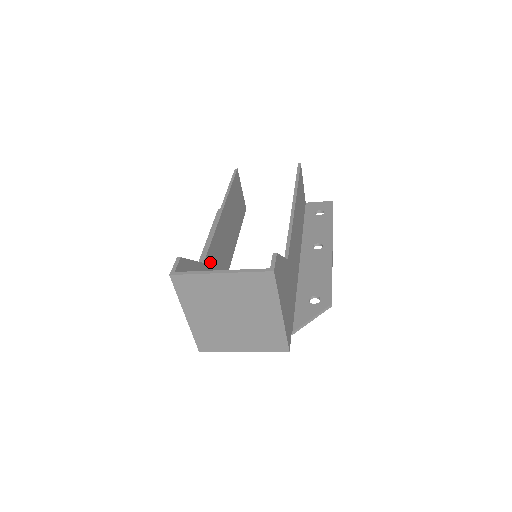
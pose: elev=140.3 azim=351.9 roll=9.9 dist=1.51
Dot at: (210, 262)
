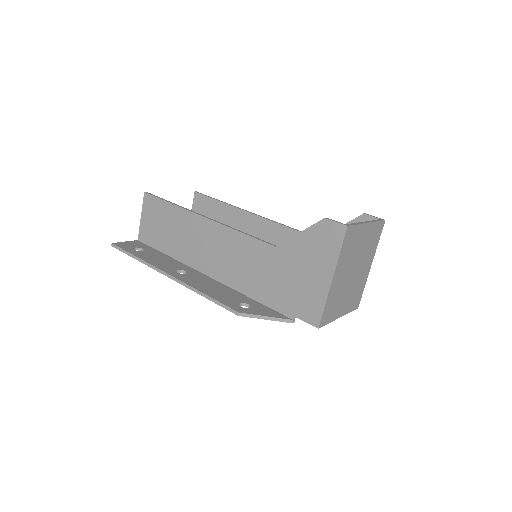
Dot at: (261, 253)
